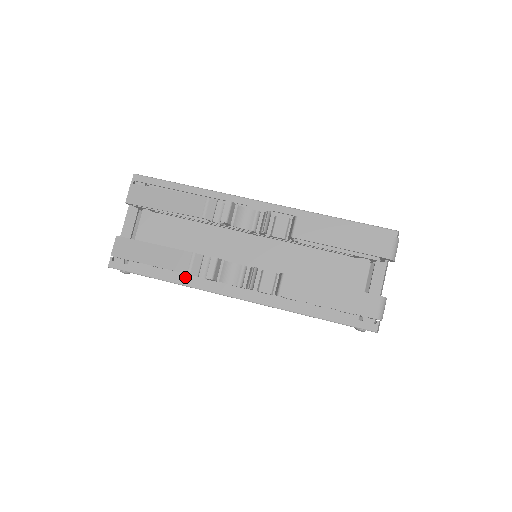
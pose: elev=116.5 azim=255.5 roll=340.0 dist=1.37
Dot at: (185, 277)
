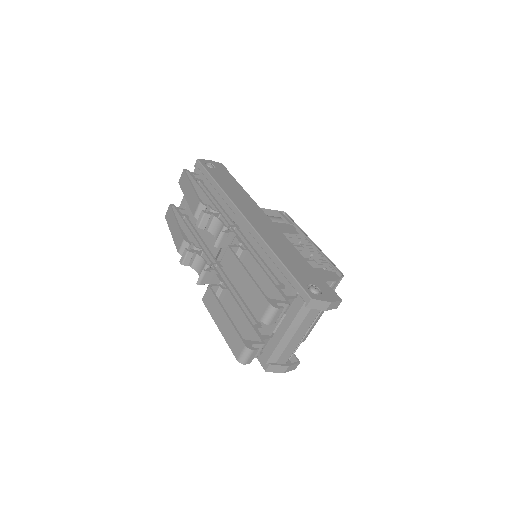
Dot at: occluded
